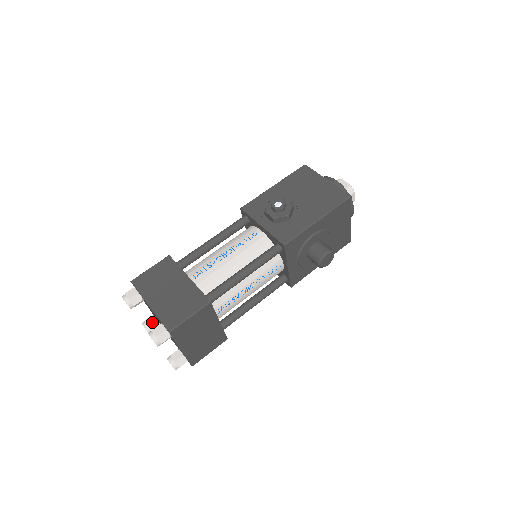
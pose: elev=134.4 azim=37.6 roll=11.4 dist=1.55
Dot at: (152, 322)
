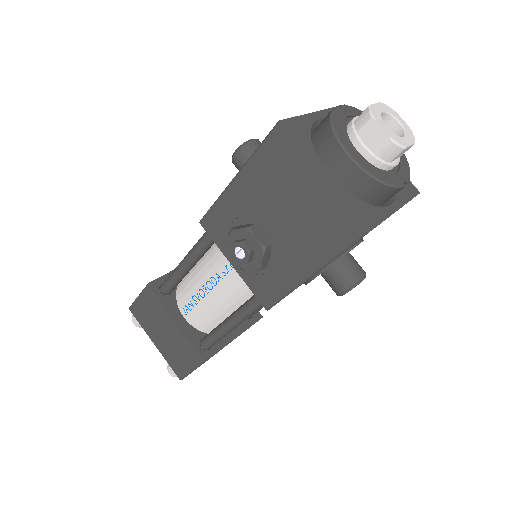
Dot at: occluded
